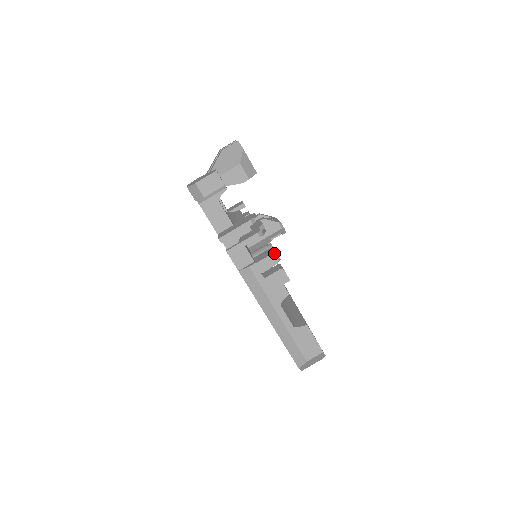
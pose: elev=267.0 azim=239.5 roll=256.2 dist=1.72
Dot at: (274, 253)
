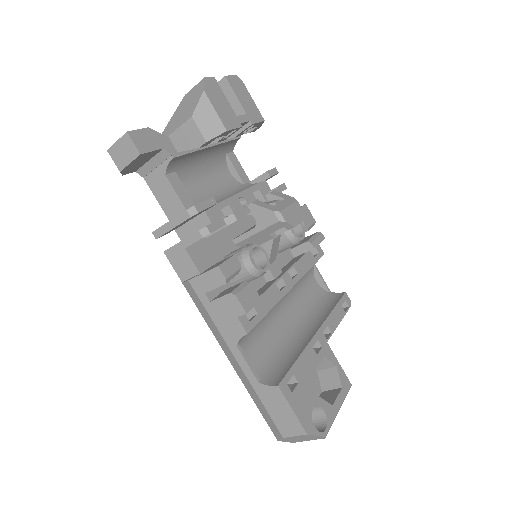
Dot at: (218, 267)
